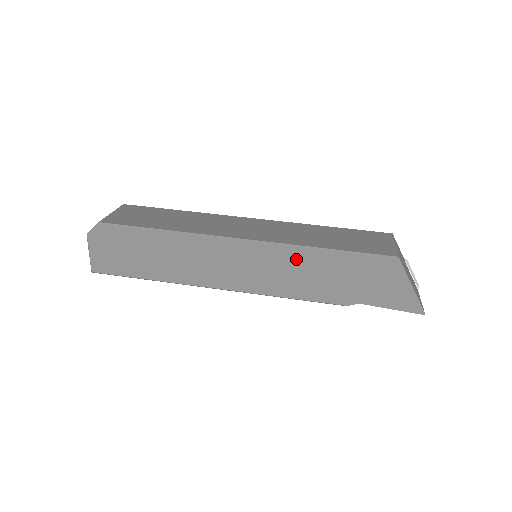
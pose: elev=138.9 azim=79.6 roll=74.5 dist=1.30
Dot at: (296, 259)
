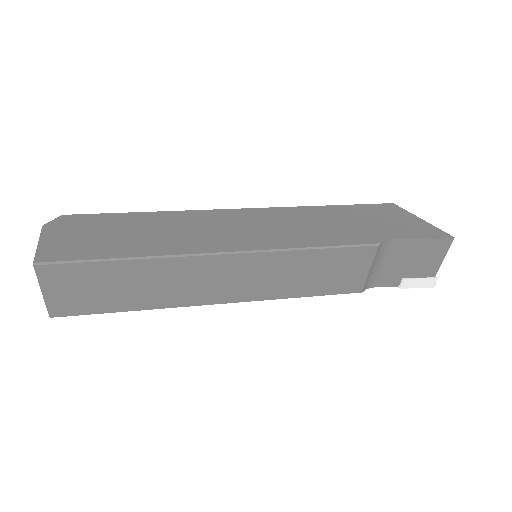
Dot at: (303, 215)
